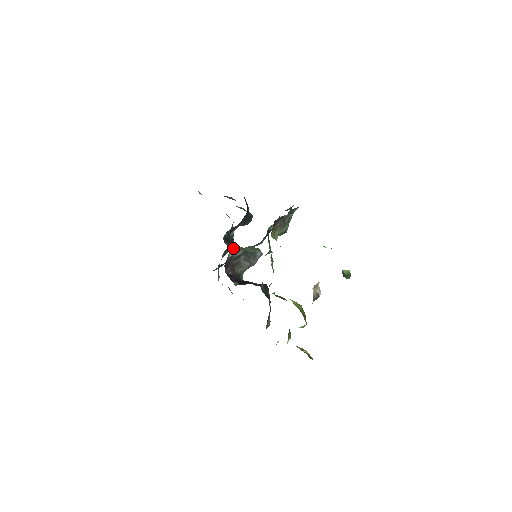
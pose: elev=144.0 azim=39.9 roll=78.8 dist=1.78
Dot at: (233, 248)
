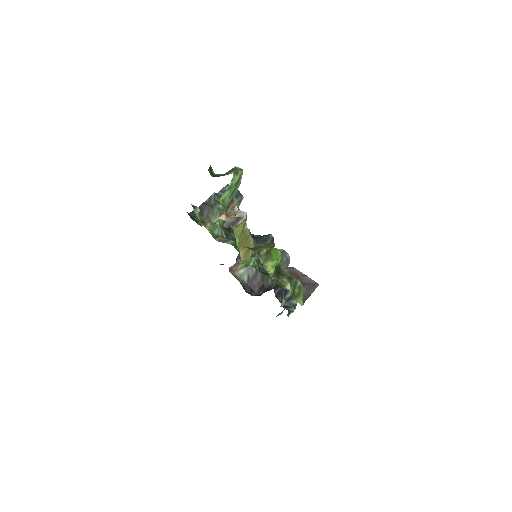
Dot at: (229, 271)
